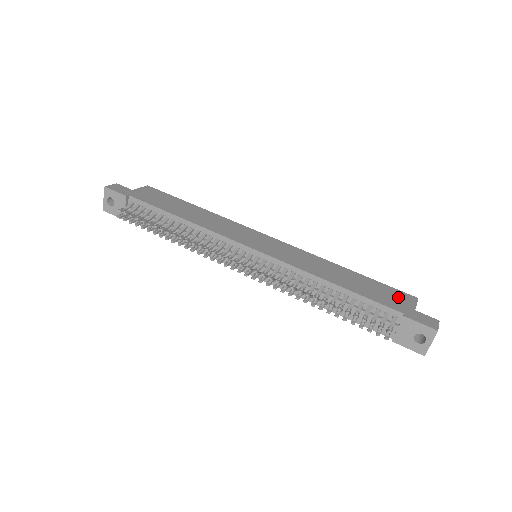
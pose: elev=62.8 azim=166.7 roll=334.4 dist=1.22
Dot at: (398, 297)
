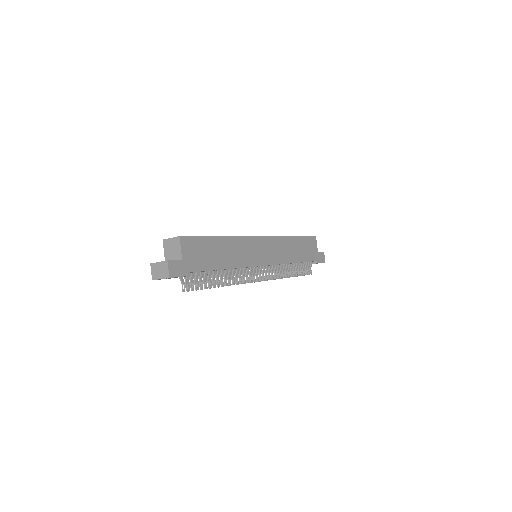
Dot at: (312, 246)
